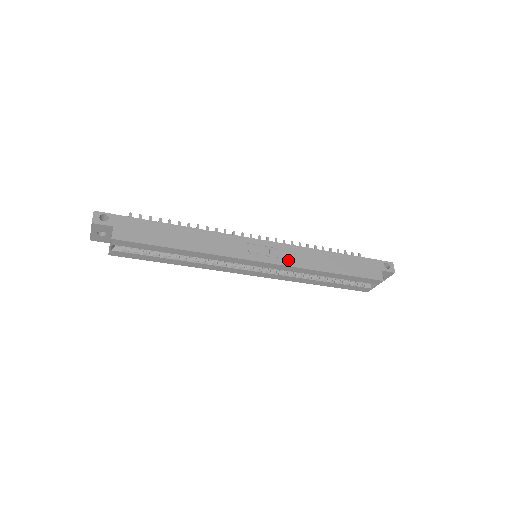
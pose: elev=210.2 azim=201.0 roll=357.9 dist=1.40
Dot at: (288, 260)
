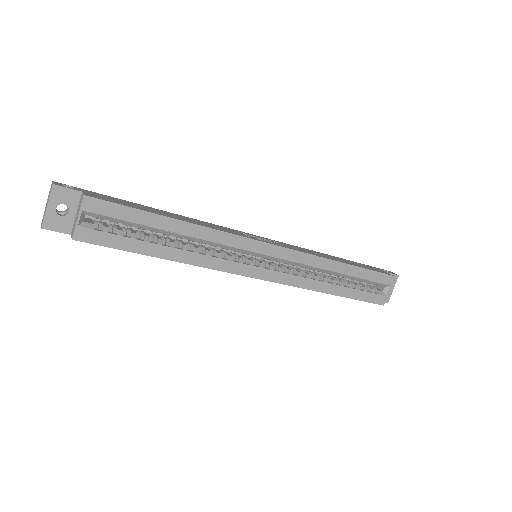
Dot at: (295, 249)
